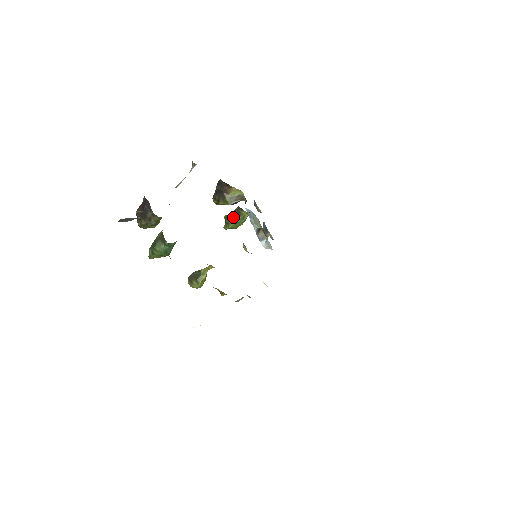
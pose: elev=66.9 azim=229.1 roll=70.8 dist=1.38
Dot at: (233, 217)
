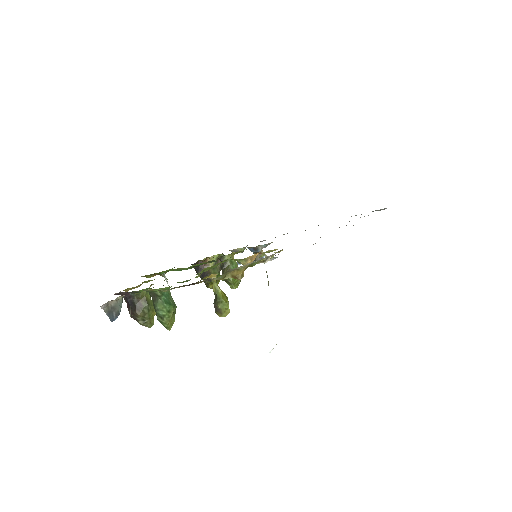
Dot at: (225, 270)
